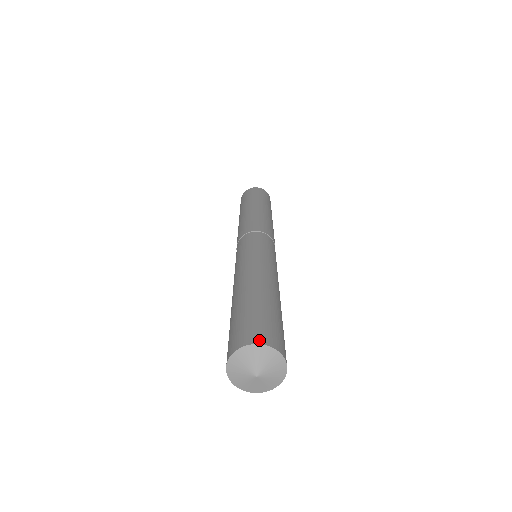
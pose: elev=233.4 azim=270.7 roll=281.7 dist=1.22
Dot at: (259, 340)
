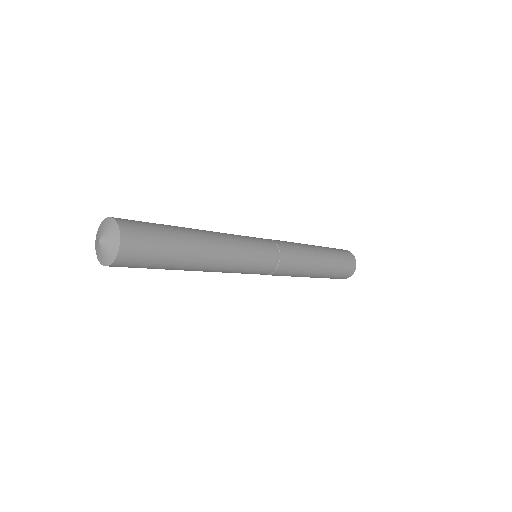
Dot at: occluded
